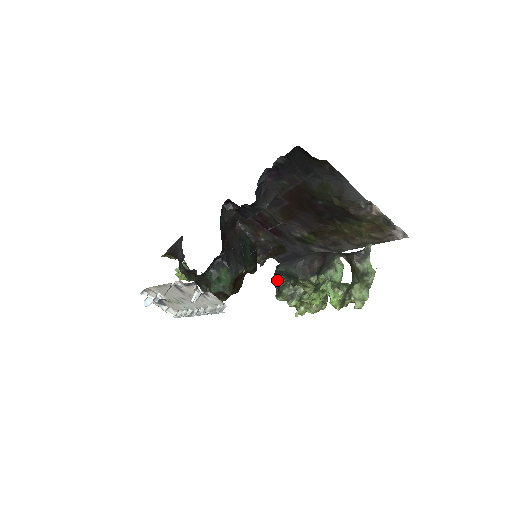
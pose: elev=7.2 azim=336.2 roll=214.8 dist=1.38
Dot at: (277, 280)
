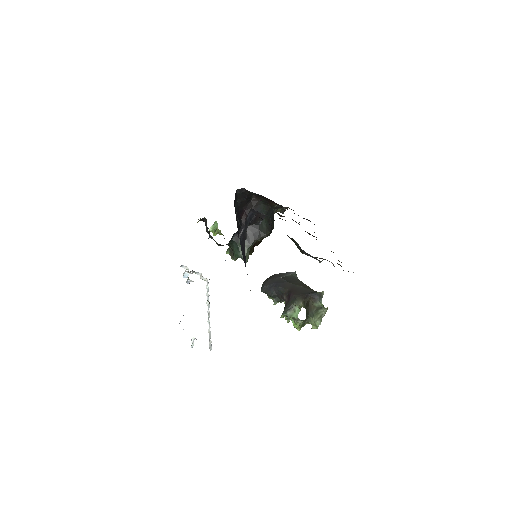
Dot at: occluded
